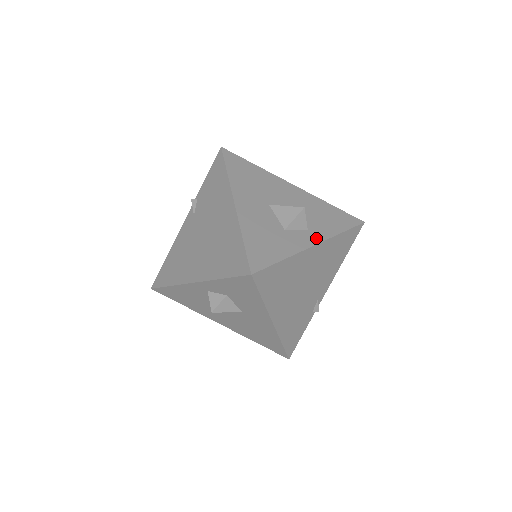
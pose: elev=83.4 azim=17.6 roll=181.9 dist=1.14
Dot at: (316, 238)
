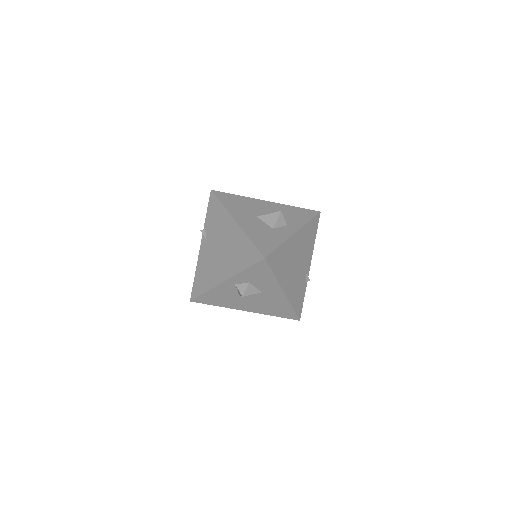
Dot at: (294, 229)
